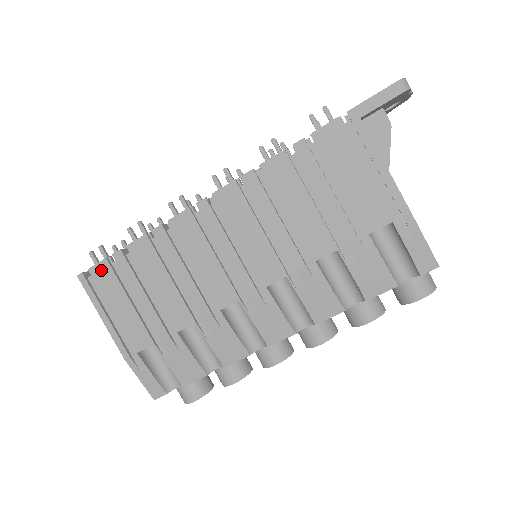
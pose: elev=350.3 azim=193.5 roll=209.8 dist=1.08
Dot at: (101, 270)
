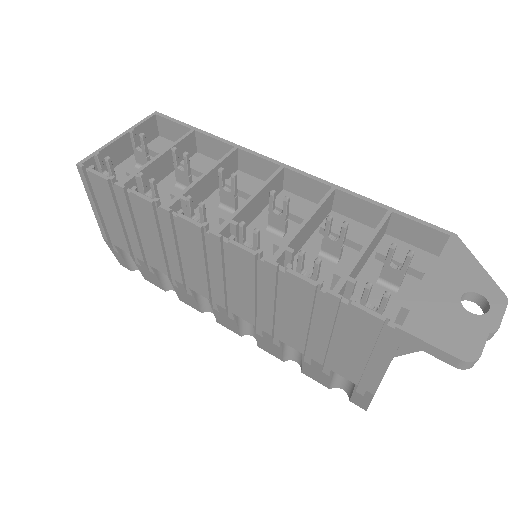
Dot at: (100, 182)
